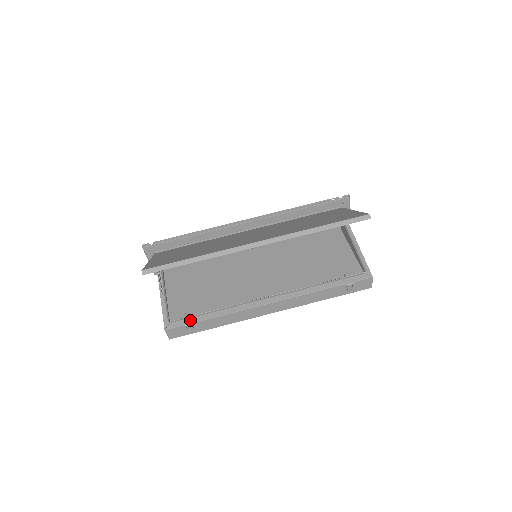
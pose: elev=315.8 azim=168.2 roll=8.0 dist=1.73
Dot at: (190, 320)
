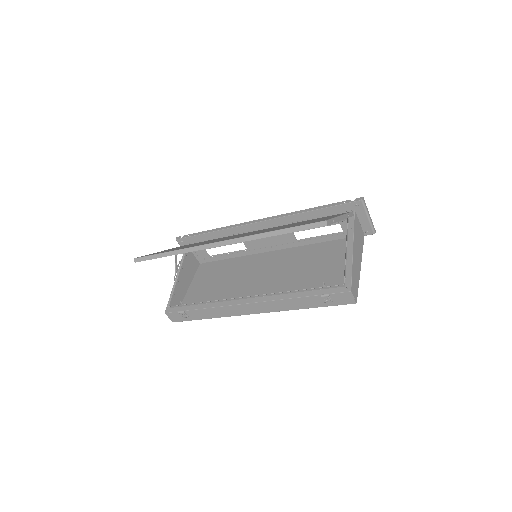
Dot at: (184, 308)
